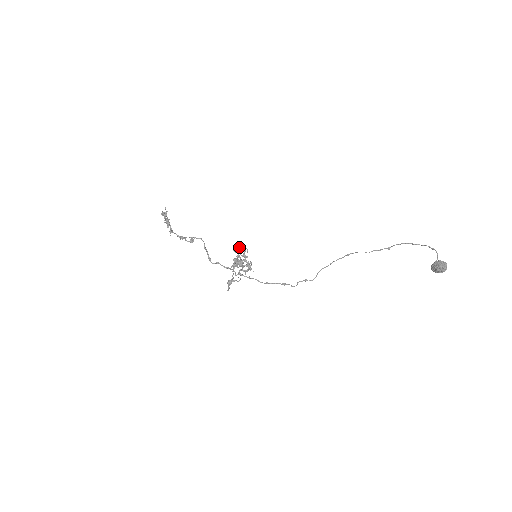
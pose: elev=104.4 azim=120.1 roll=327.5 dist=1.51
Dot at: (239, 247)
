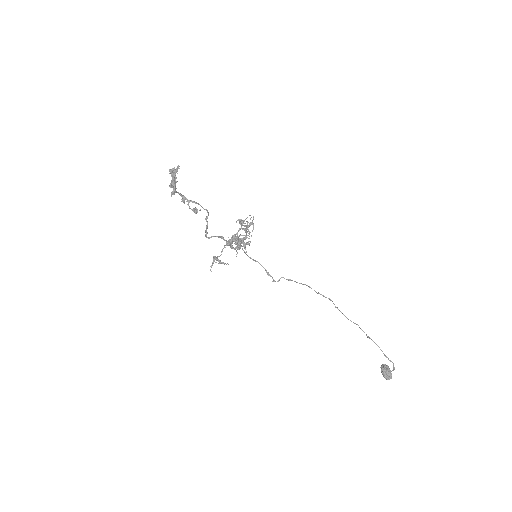
Dot at: occluded
